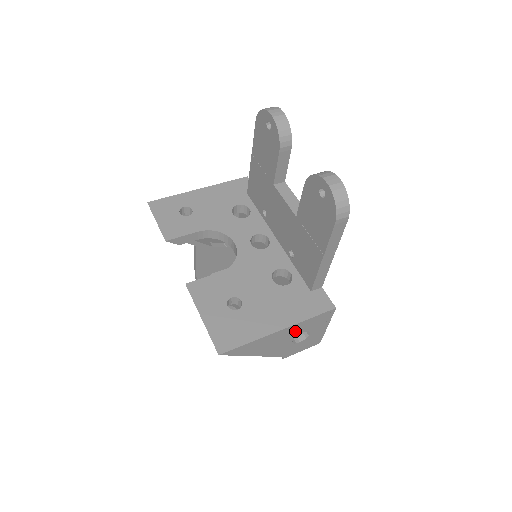
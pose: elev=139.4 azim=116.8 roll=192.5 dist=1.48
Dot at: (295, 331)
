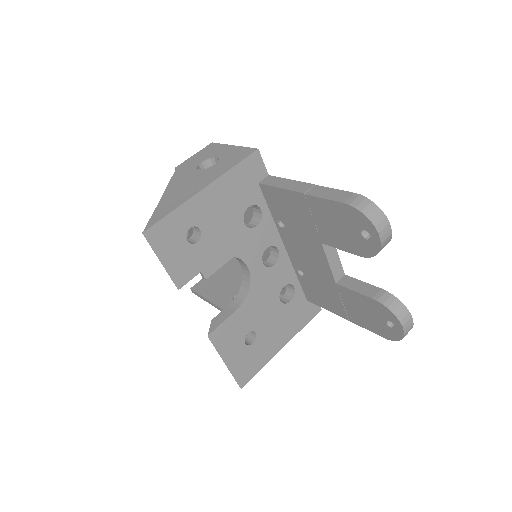
Dot at: occluded
